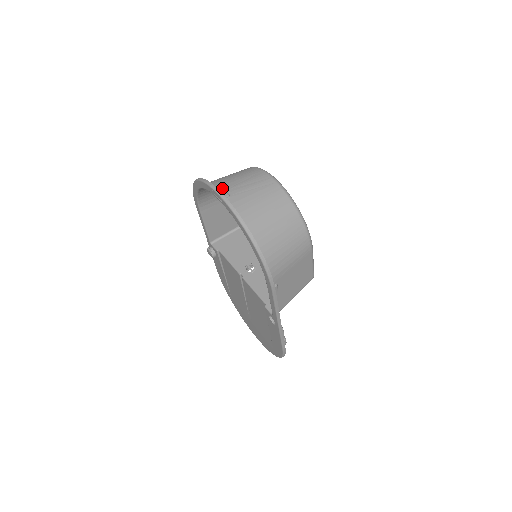
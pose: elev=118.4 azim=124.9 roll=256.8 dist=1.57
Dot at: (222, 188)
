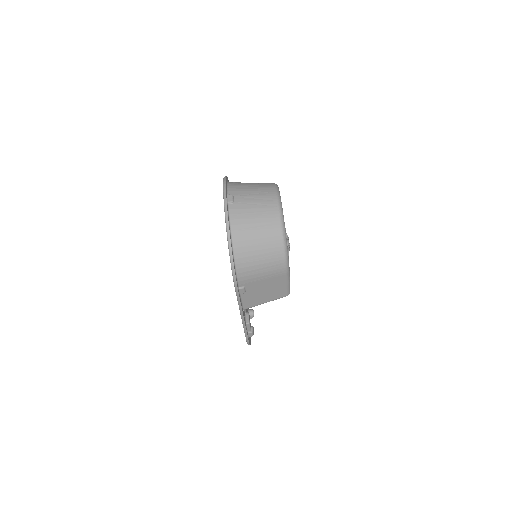
Dot at: (233, 193)
